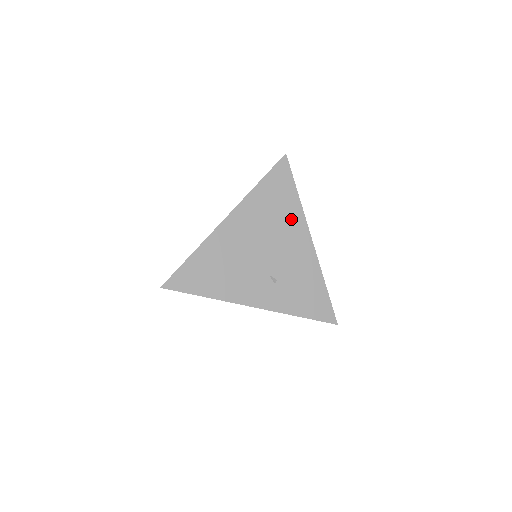
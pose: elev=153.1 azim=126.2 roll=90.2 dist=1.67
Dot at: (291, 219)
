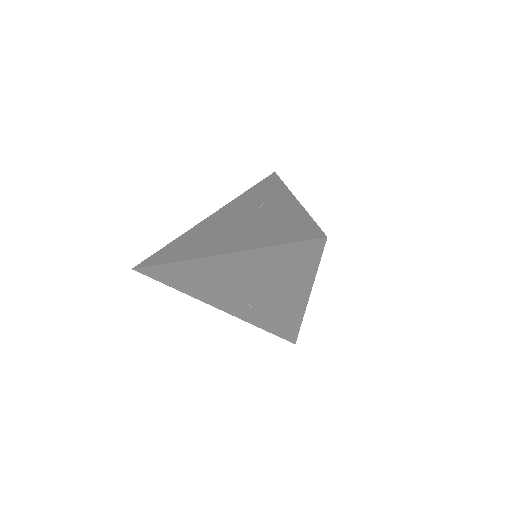
Dot at: (295, 282)
